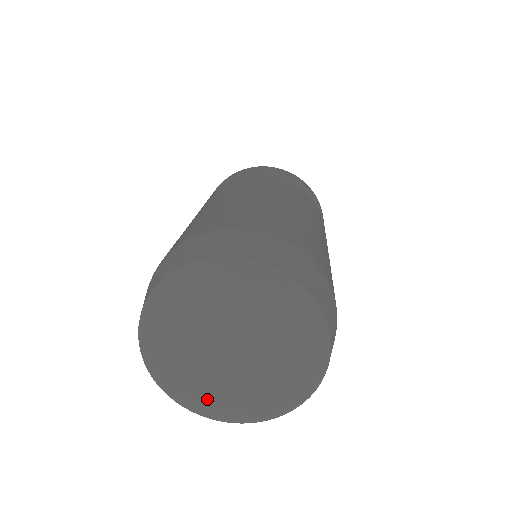
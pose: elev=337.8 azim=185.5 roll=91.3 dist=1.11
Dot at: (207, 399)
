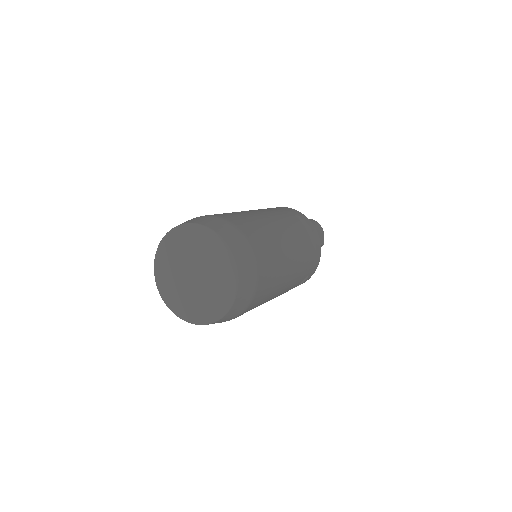
Dot at: (175, 300)
